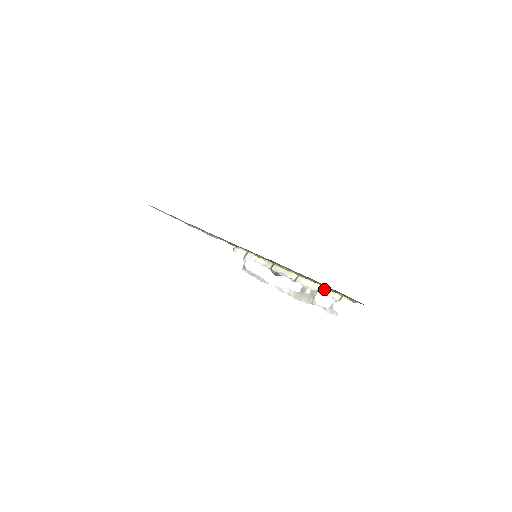
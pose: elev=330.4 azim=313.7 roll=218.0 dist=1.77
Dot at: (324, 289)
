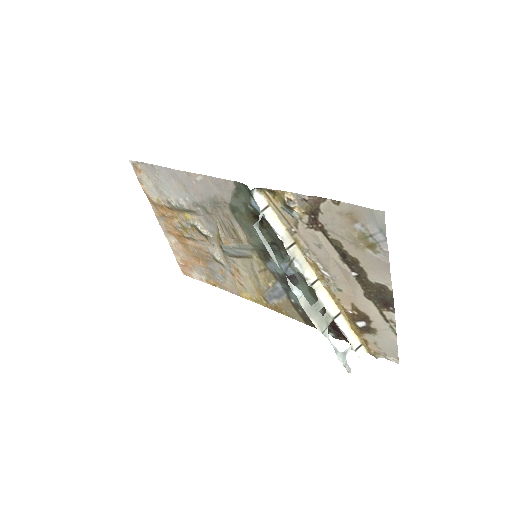
Dot at: (343, 319)
